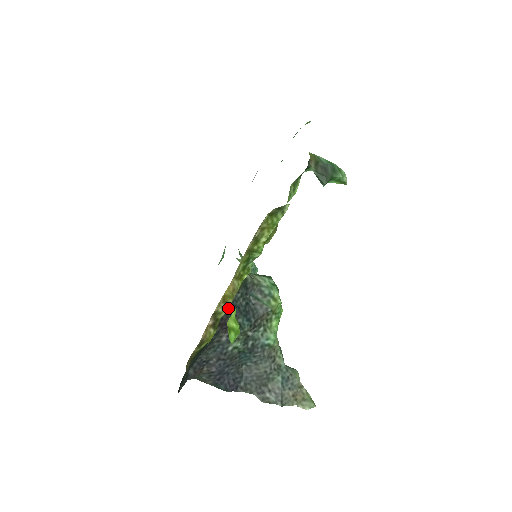
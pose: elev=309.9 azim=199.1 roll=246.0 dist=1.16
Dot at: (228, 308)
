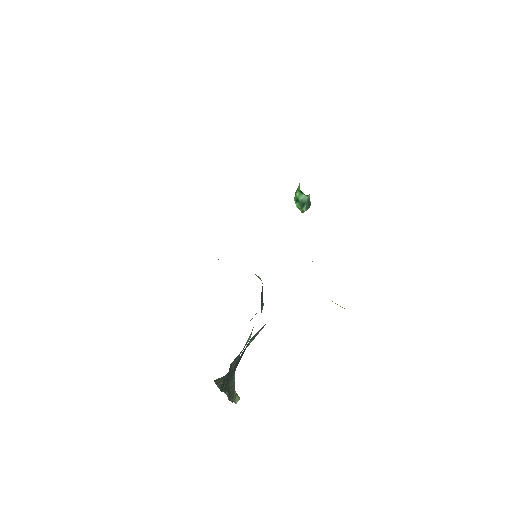
Dot at: occluded
